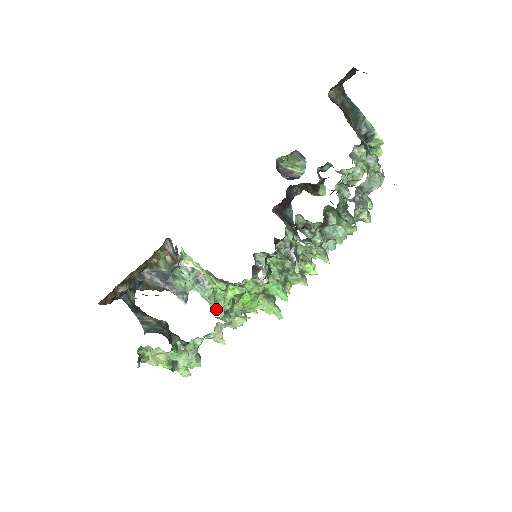
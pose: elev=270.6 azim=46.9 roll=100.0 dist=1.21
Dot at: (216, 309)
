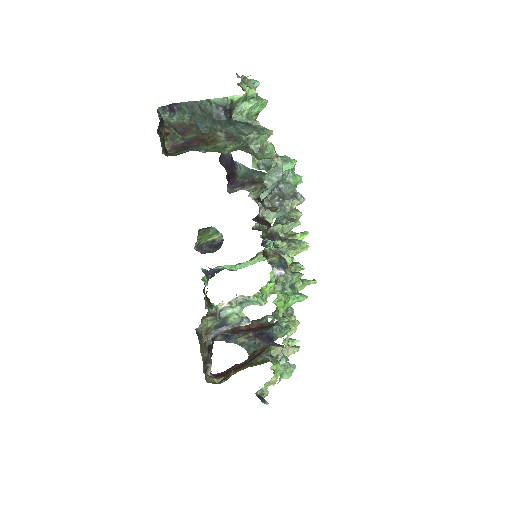
Dot at: occluded
